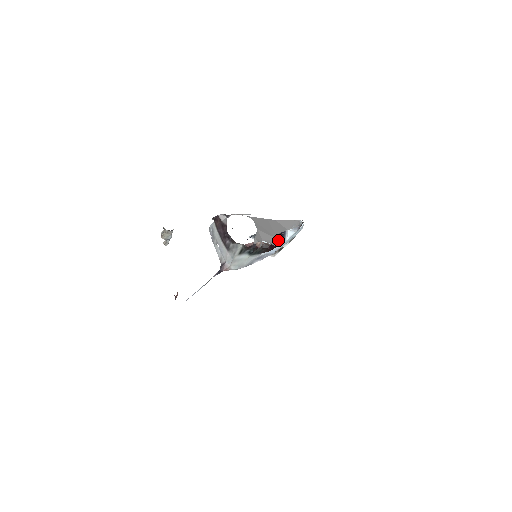
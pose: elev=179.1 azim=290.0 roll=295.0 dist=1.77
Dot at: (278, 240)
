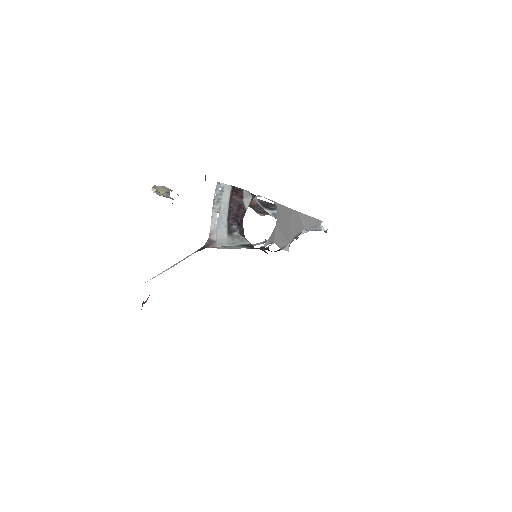
Dot at: (289, 244)
